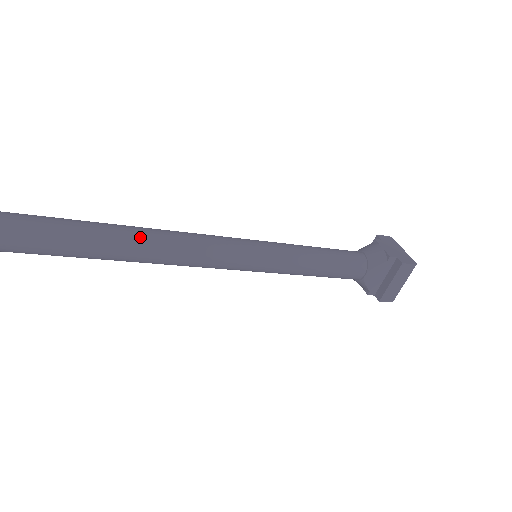
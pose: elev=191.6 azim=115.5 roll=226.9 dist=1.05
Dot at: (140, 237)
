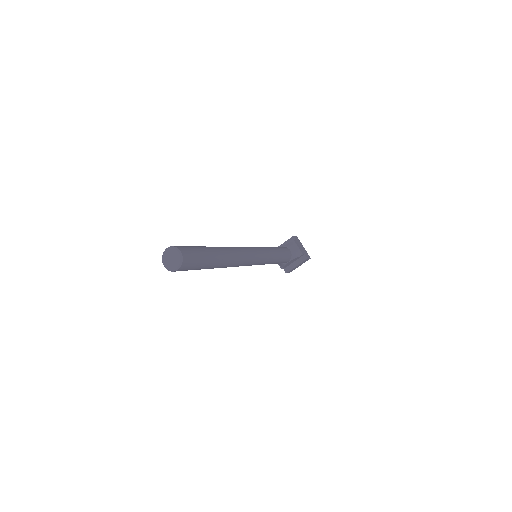
Dot at: (230, 257)
